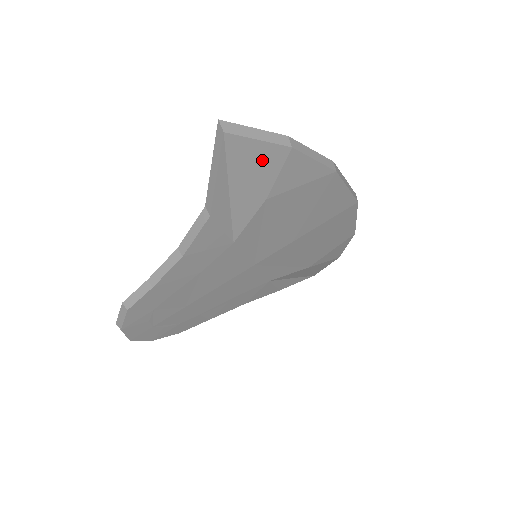
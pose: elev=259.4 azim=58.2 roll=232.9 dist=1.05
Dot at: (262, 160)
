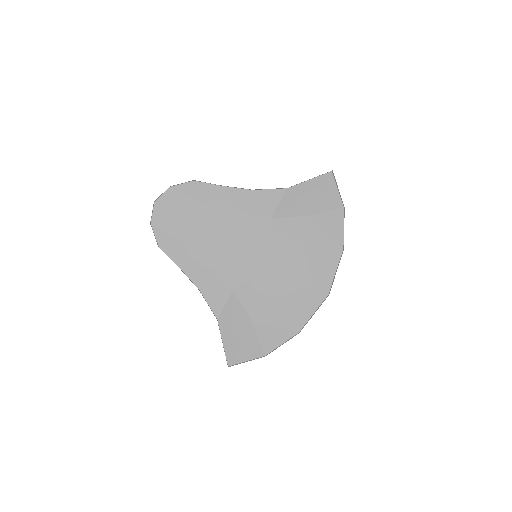
Dot at: (329, 198)
